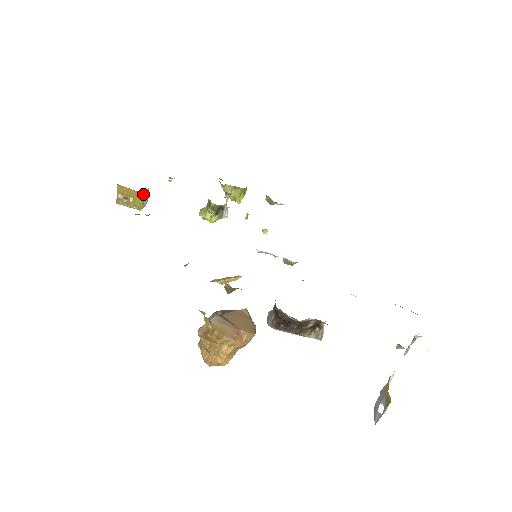
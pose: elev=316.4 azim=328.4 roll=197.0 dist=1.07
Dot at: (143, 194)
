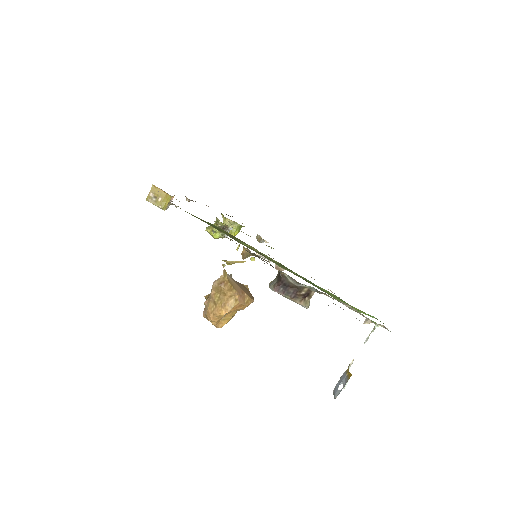
Dot at: (171, 197)
